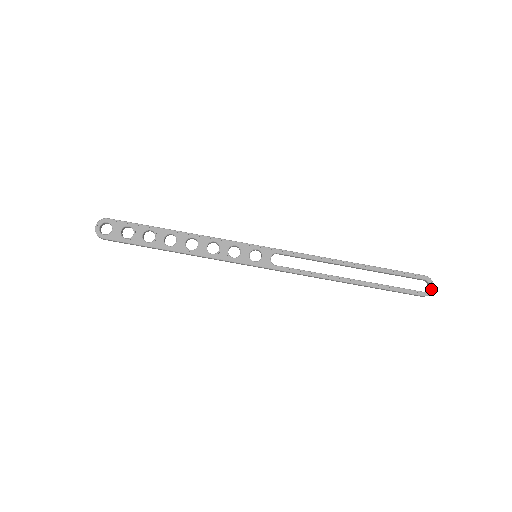
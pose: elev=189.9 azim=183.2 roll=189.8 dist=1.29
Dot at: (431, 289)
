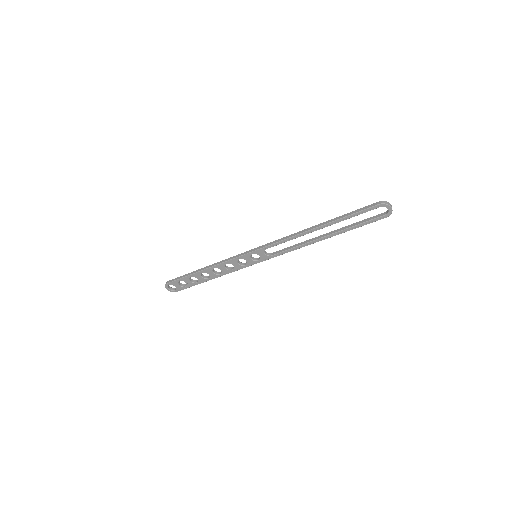
Dot at: (390, 210)
